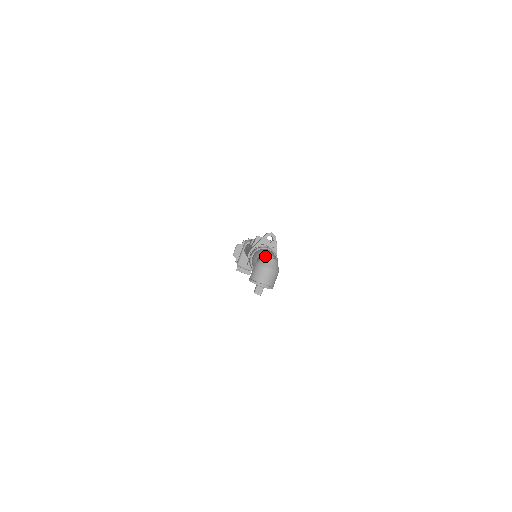
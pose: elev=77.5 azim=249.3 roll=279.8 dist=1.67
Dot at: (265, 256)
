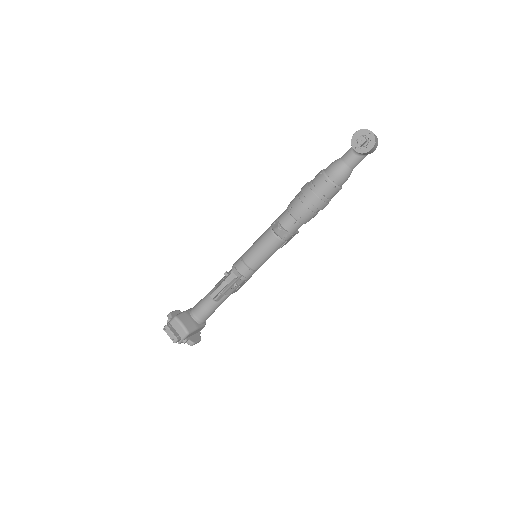
Dot at: occluded
